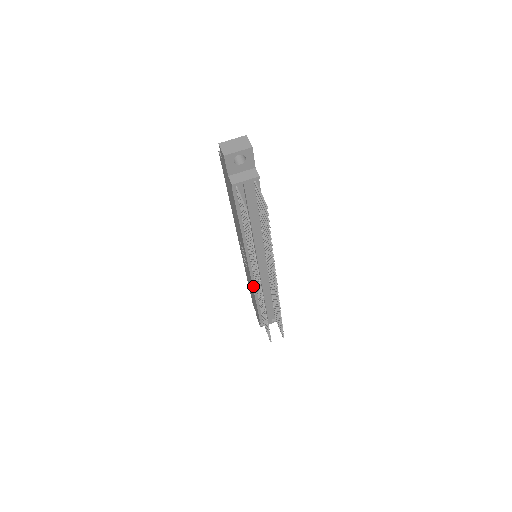
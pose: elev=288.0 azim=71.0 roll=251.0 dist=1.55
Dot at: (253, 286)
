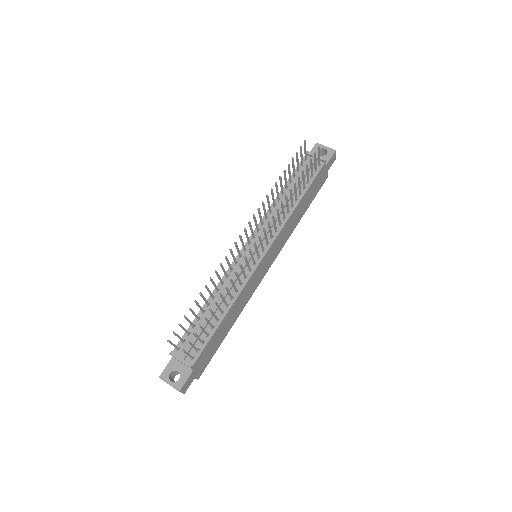
Dot at: occluded
